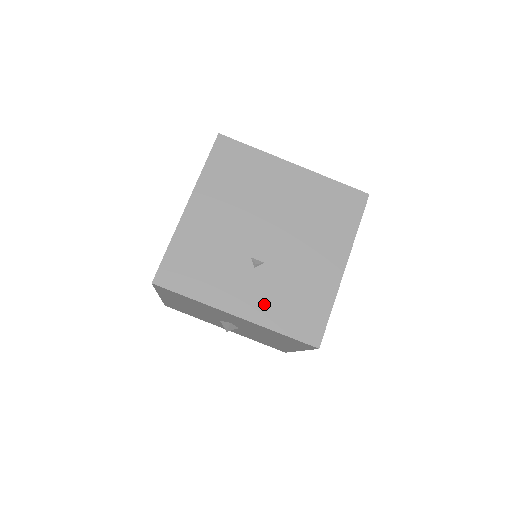
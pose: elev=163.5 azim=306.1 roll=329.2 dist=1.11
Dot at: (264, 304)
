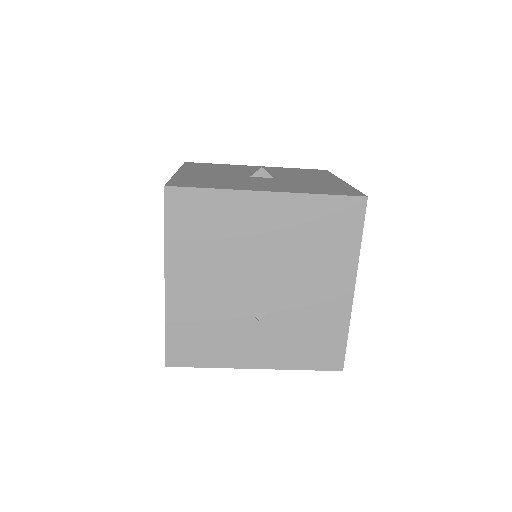
Dot at: (279, 350)
